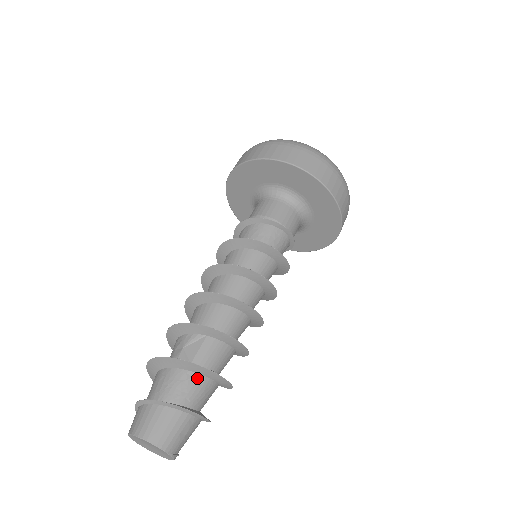
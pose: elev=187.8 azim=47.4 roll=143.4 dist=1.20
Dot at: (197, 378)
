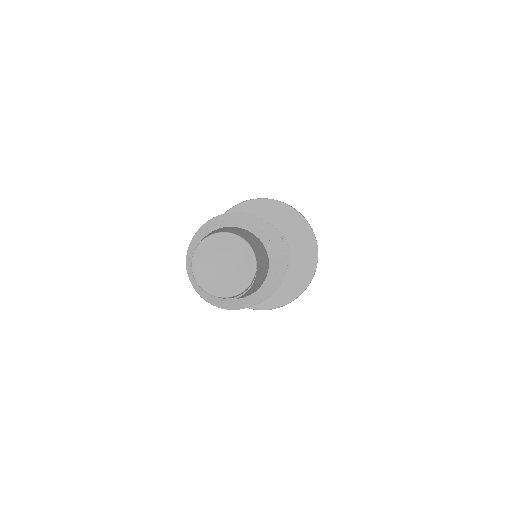
Dot at: occluded
